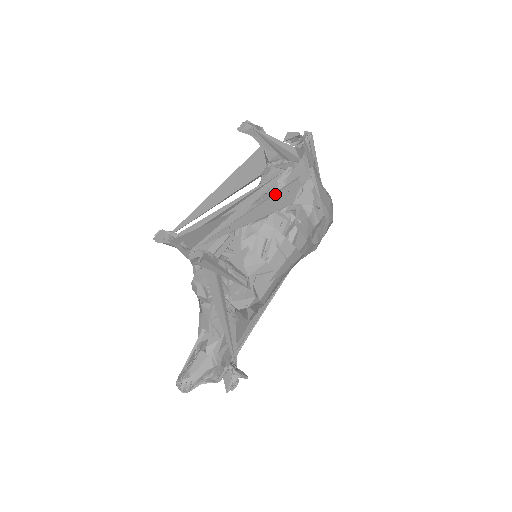
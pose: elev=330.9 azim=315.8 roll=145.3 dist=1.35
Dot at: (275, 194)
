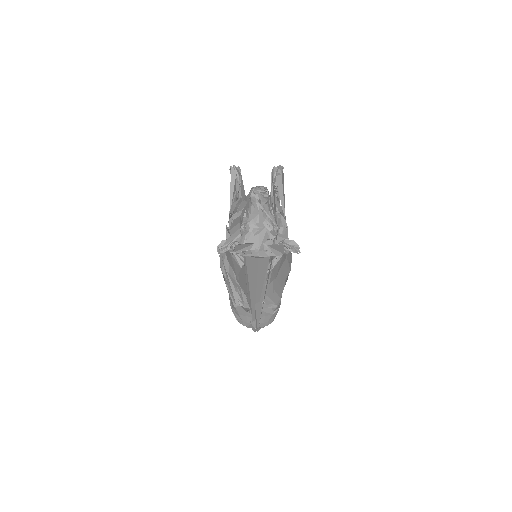
Dot at: occluded
